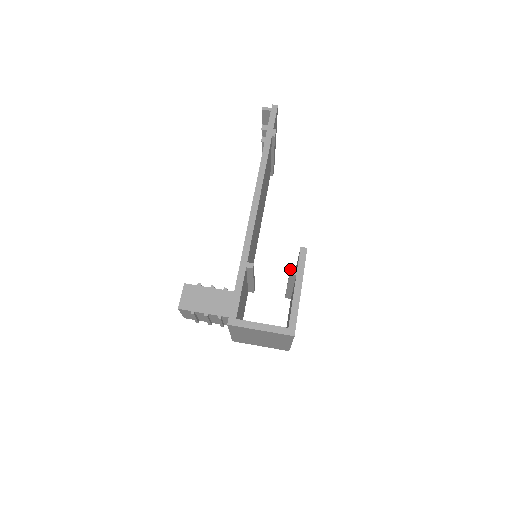
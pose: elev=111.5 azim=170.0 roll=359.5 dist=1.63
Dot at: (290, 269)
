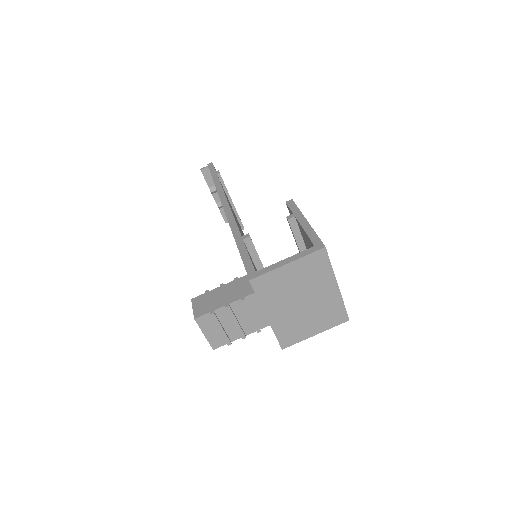
Dot at: (286, 217)
